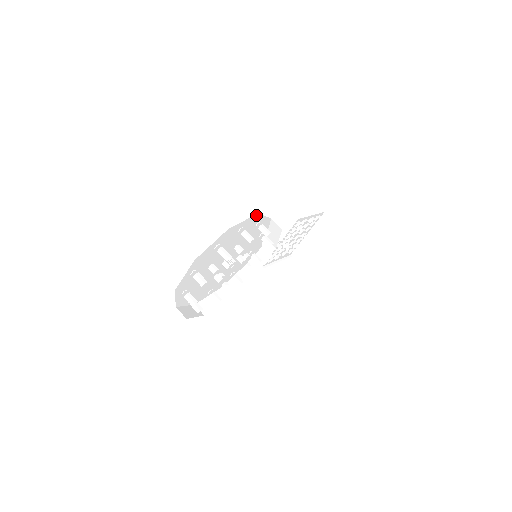
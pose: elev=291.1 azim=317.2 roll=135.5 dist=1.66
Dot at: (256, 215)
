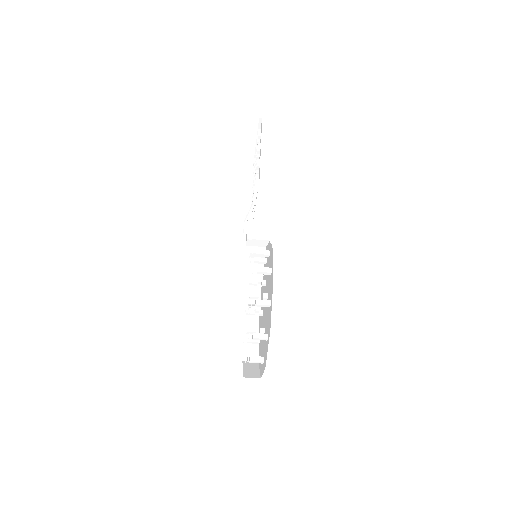
Dot at: occluded
